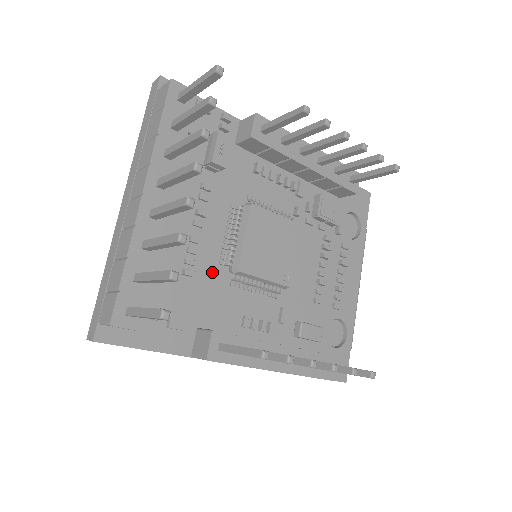
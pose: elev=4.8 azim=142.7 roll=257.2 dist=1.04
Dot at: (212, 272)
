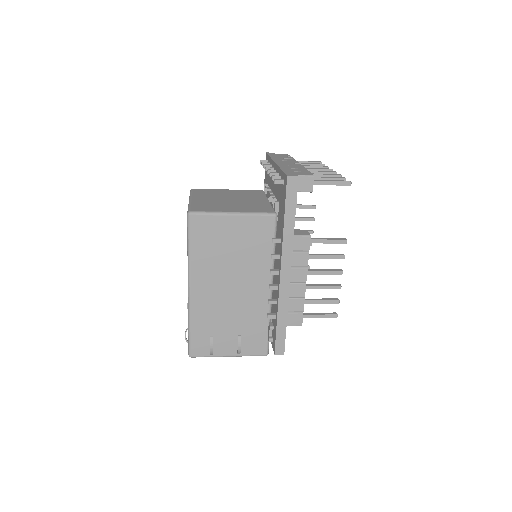
Dot at: occluded
